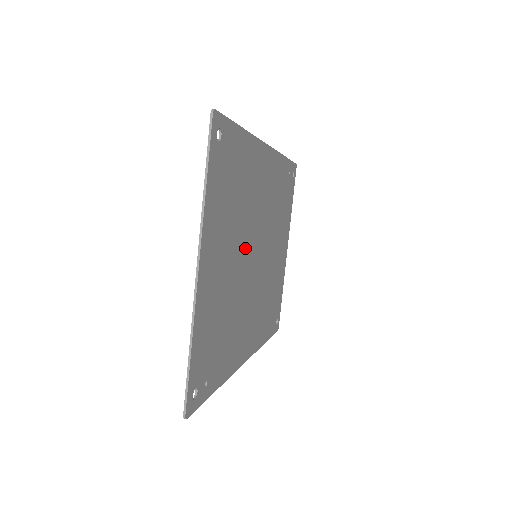
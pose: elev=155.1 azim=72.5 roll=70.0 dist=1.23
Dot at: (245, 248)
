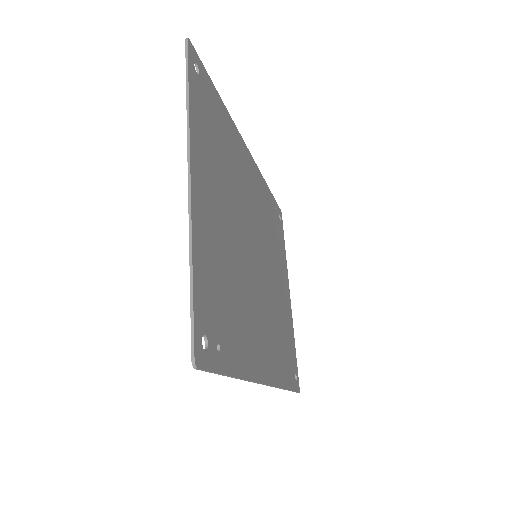
Dot at: (242, 228)
